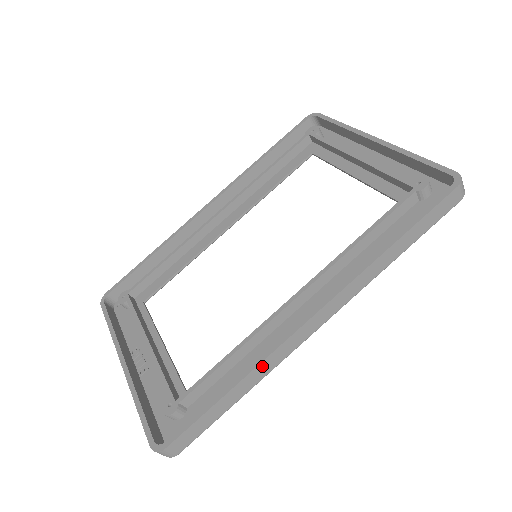
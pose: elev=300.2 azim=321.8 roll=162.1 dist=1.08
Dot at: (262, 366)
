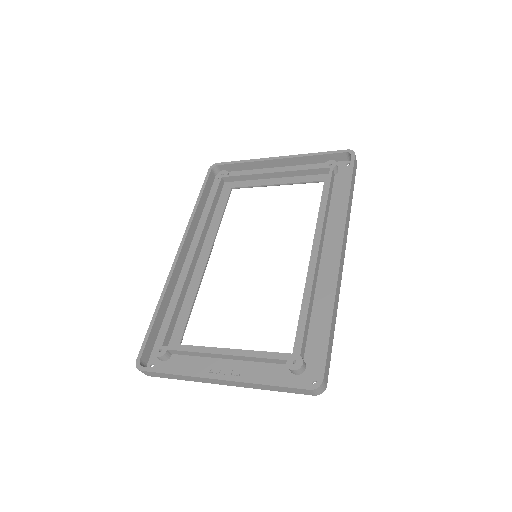
Dot at: (336, 294)
